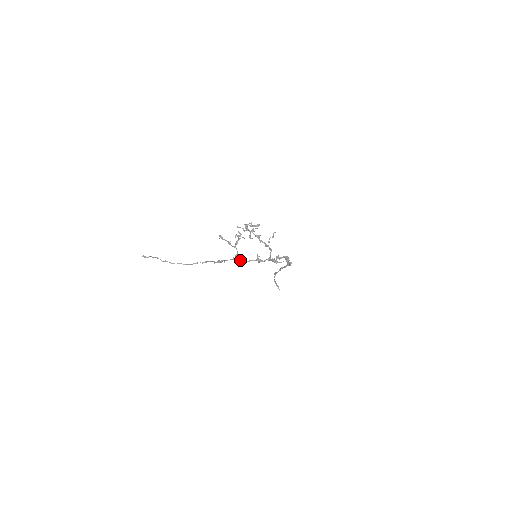
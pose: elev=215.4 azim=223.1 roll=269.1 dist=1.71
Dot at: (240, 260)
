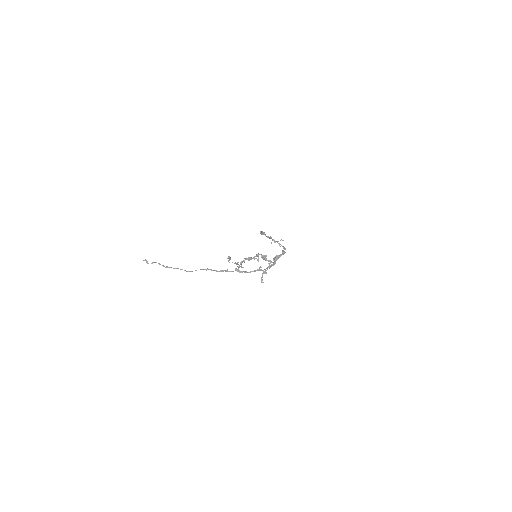
Dot at: (242, 271)
